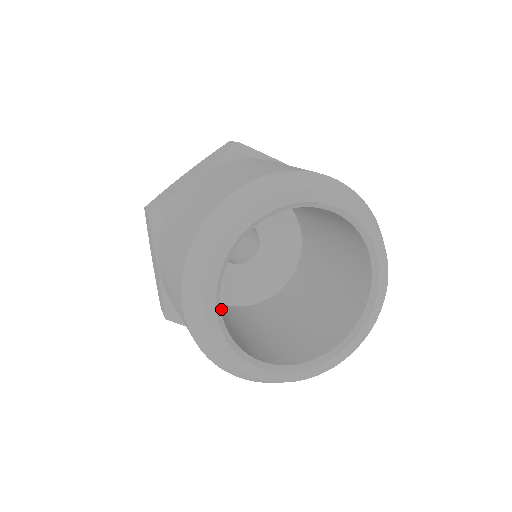
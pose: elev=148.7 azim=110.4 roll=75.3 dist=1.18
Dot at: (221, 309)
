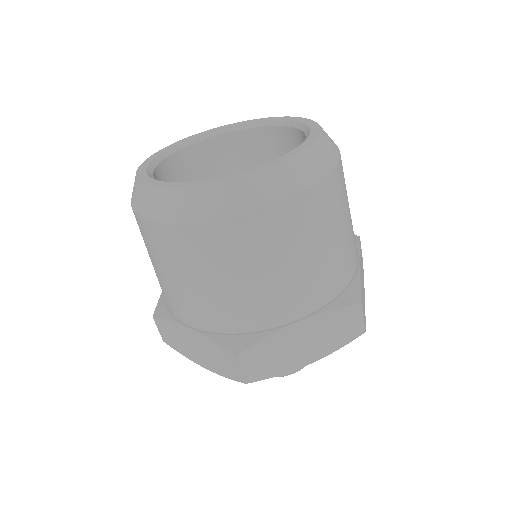
Dot at: occluded
